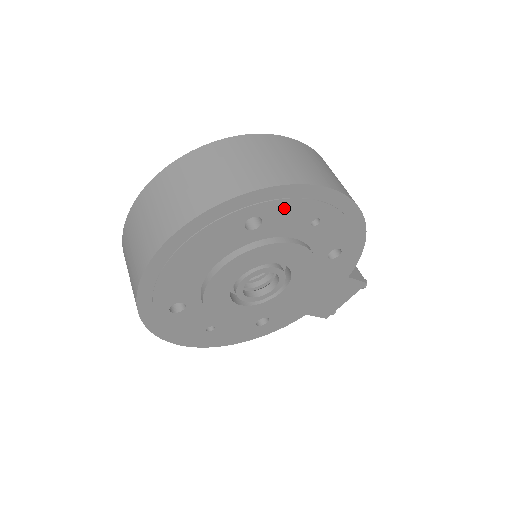
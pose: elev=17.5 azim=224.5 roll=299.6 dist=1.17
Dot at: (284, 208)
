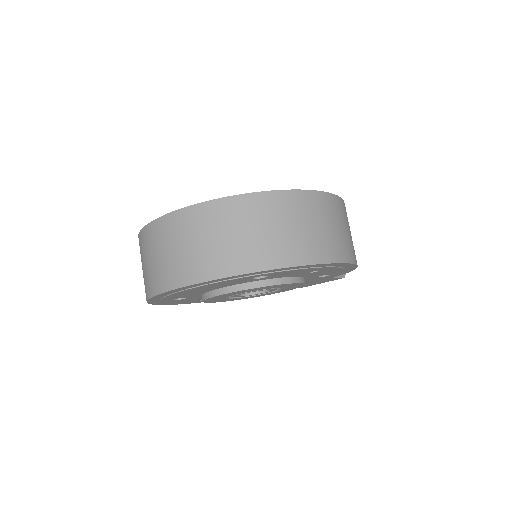
Dot at: (290, 271)
